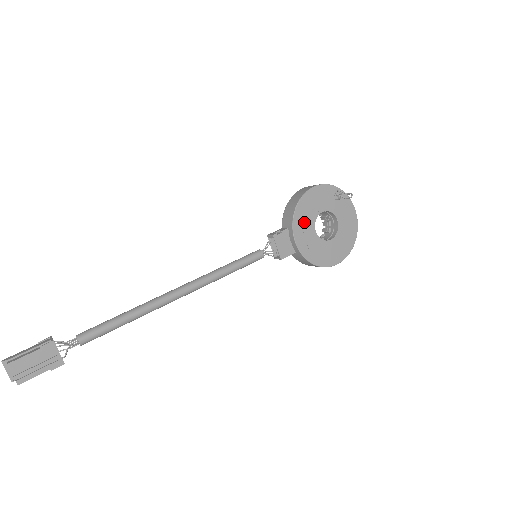
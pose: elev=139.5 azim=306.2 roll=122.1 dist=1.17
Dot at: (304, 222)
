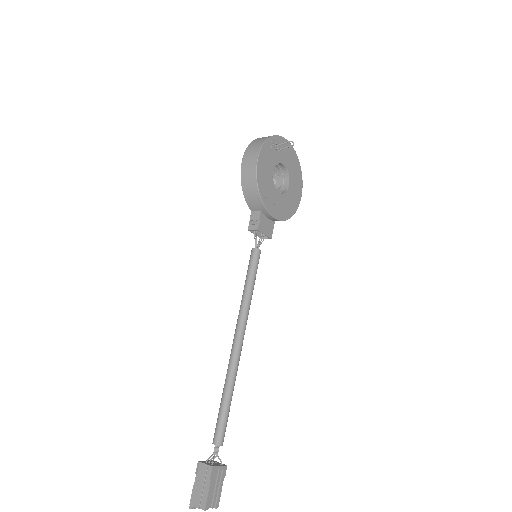
Dot at: (269, 196)
